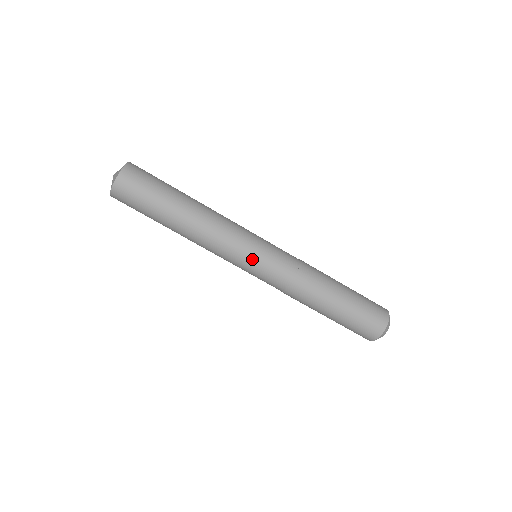
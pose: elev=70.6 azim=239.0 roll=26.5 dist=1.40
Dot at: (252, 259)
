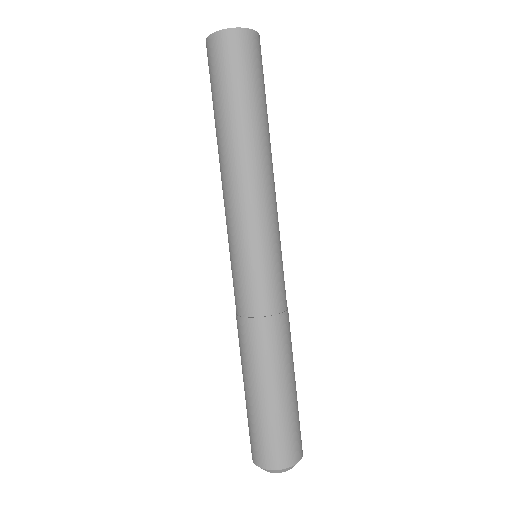
Dot at: (269, 249)
